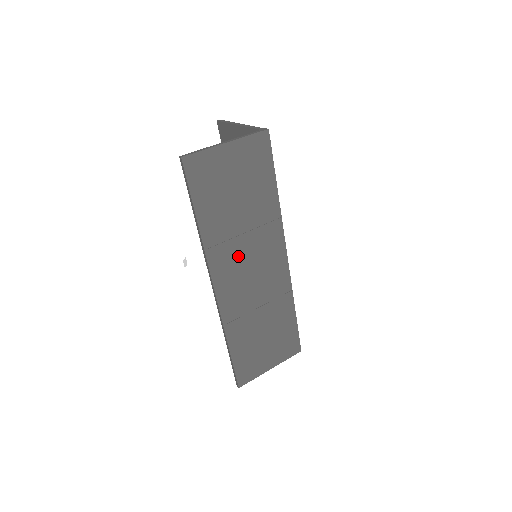
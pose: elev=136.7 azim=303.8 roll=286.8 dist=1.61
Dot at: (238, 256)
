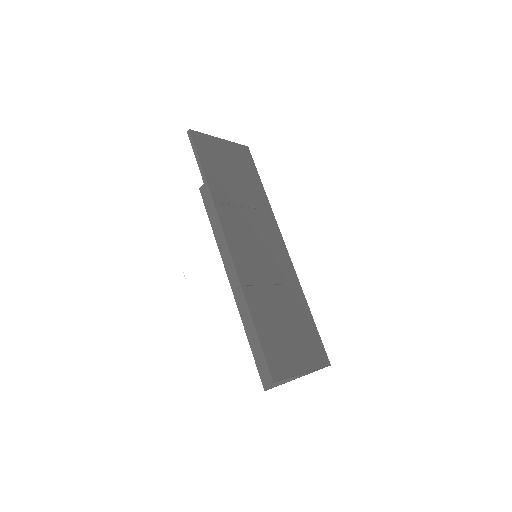
Dot at: (243, 224)
